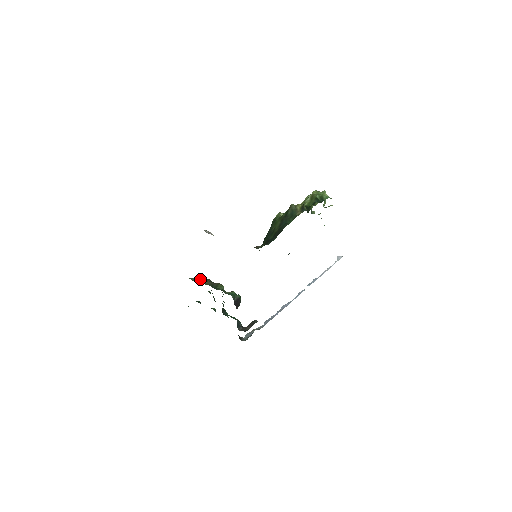
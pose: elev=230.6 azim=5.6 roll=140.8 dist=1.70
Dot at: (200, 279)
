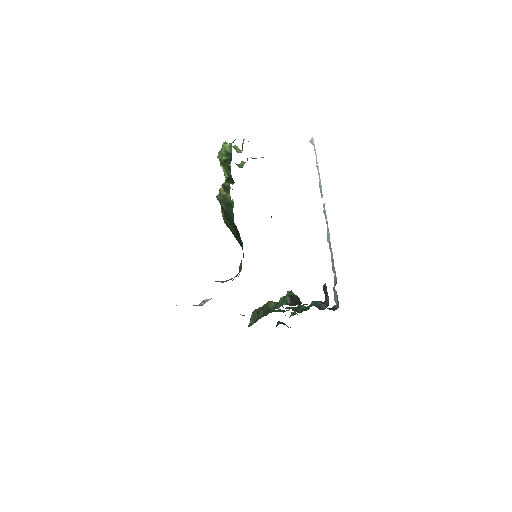
Dot at: (254, 317)
